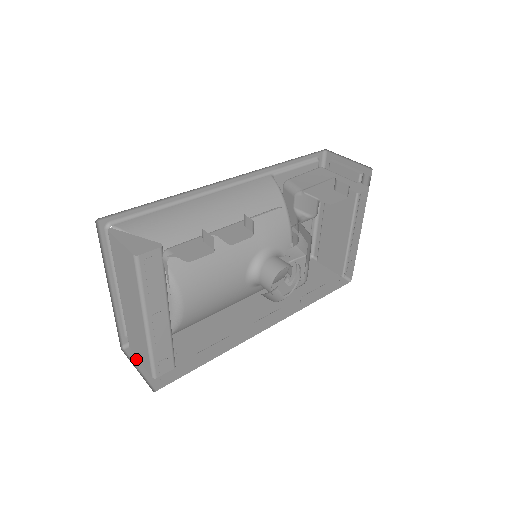
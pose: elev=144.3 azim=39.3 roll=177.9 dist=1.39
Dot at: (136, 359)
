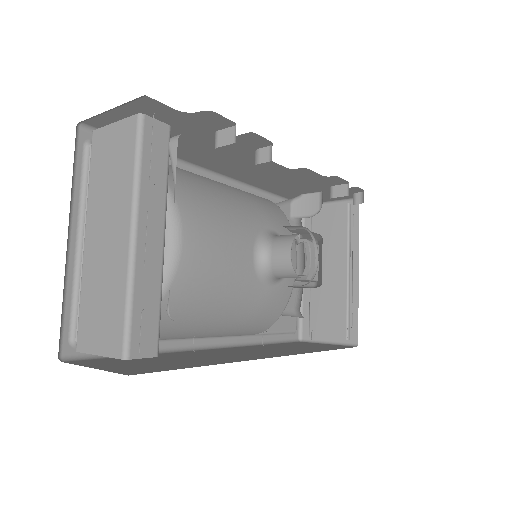
Dot at: (85, 364)
